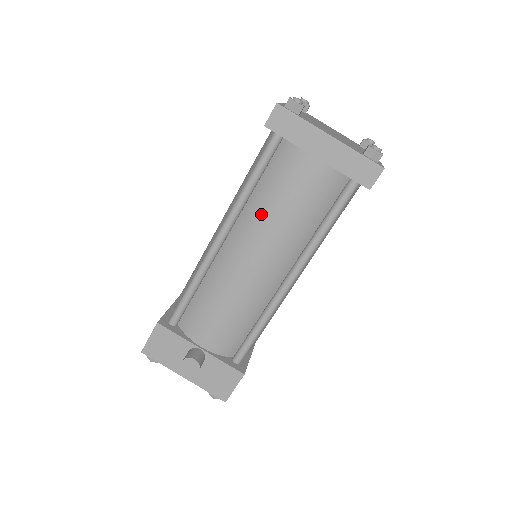
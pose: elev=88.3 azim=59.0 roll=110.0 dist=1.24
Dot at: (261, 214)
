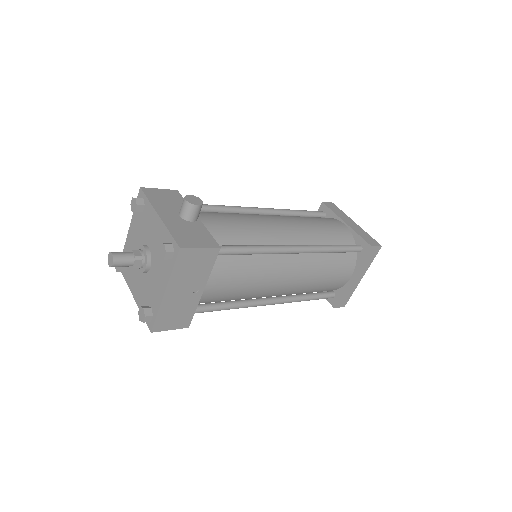
Dot at: (298, 217)
